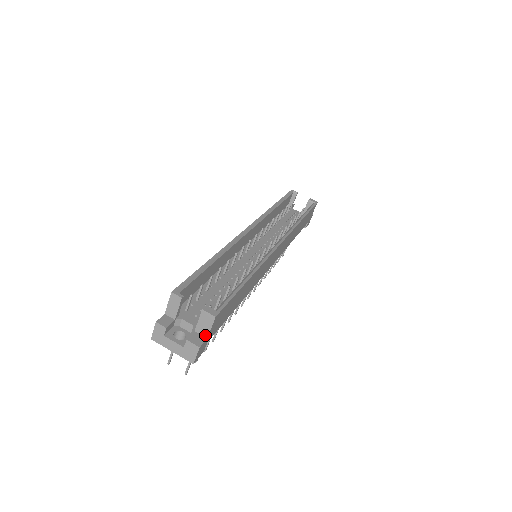
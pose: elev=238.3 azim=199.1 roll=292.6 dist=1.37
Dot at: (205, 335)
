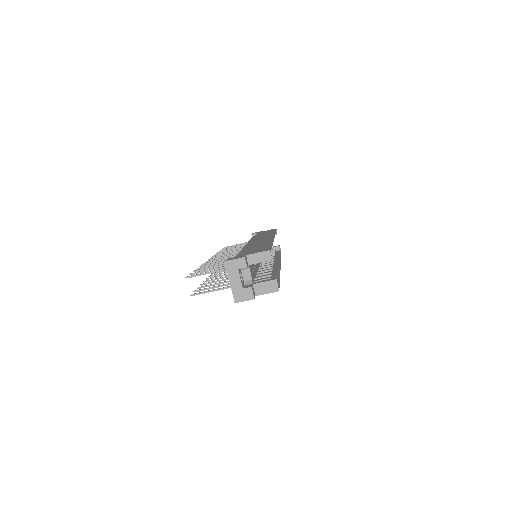
Dot at: (257, 293)
